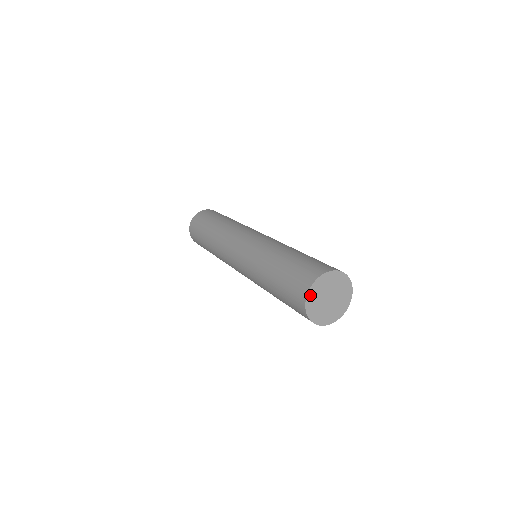
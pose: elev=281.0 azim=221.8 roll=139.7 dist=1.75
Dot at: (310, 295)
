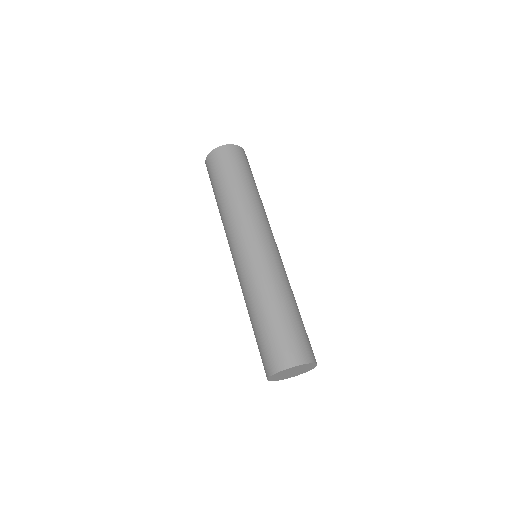
Dot at: (272, 376)
